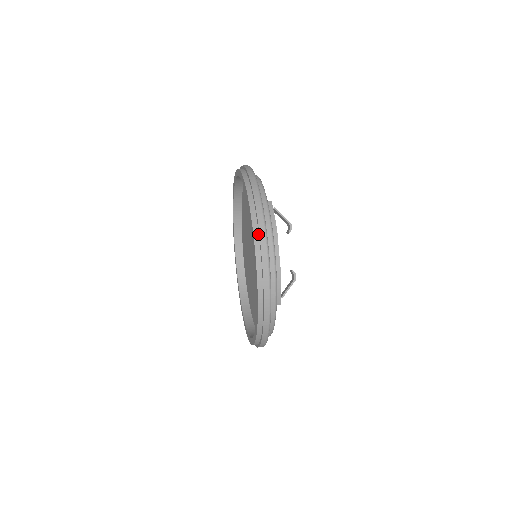
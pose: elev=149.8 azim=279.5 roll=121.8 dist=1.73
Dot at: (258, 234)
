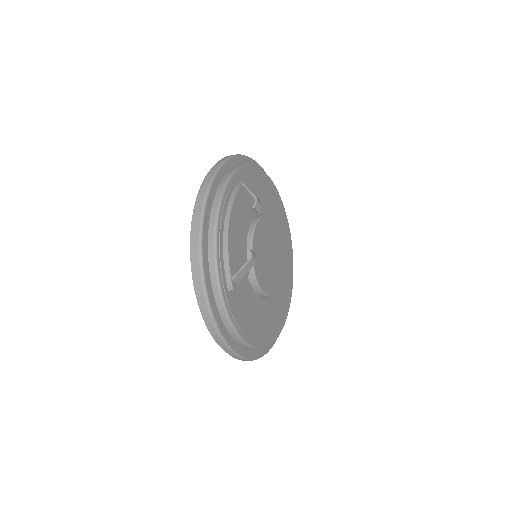
Dot at: (200, 199)
